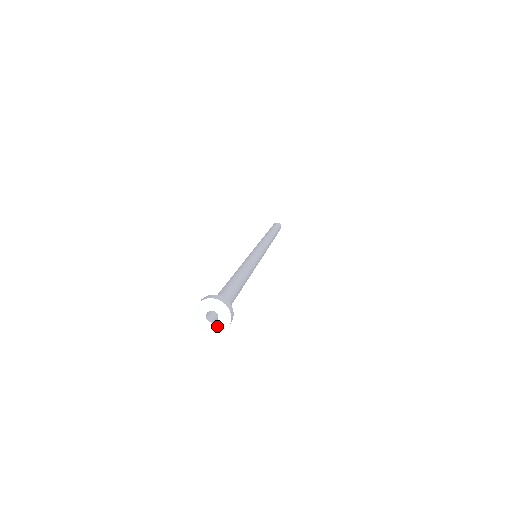
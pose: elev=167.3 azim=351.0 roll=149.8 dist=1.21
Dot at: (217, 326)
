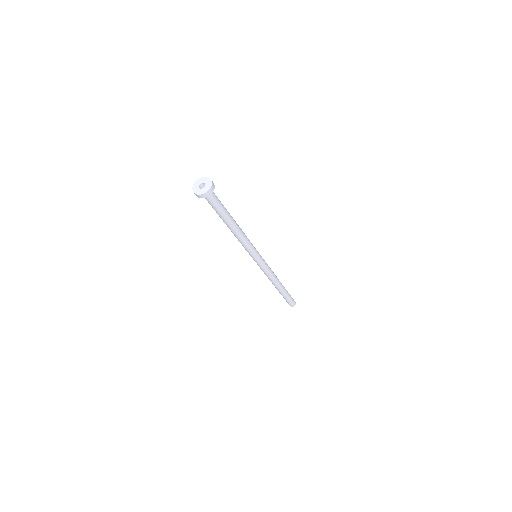
Dot at: (201, 191)
